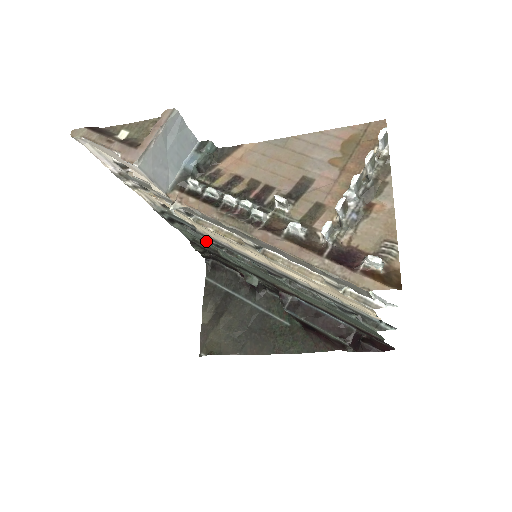
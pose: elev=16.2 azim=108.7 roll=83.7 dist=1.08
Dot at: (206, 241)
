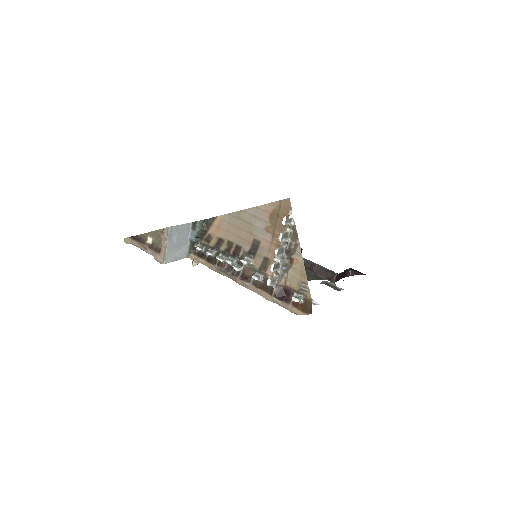
Dot at: occluded
